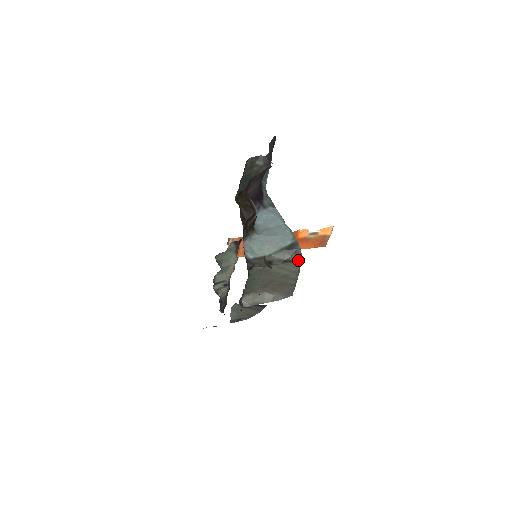
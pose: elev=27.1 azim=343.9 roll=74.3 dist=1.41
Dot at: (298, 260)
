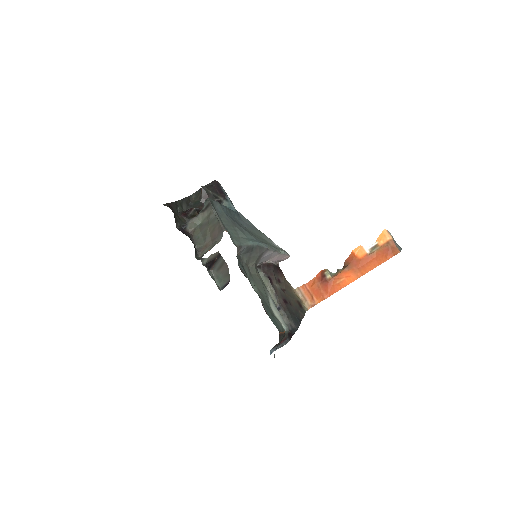
Dot at: (208, 204)
